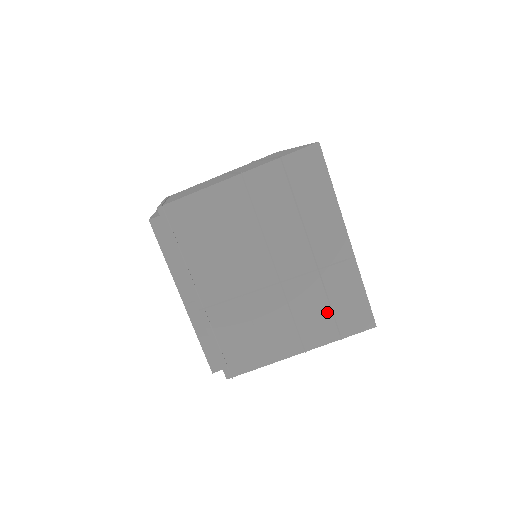
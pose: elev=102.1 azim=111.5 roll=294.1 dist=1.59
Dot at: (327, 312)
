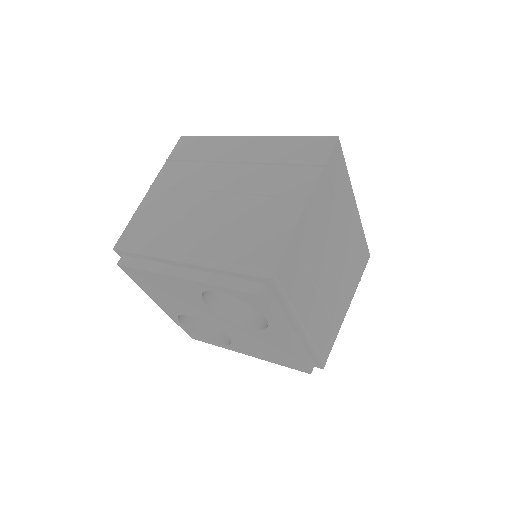
Dot at: (354, 269)
